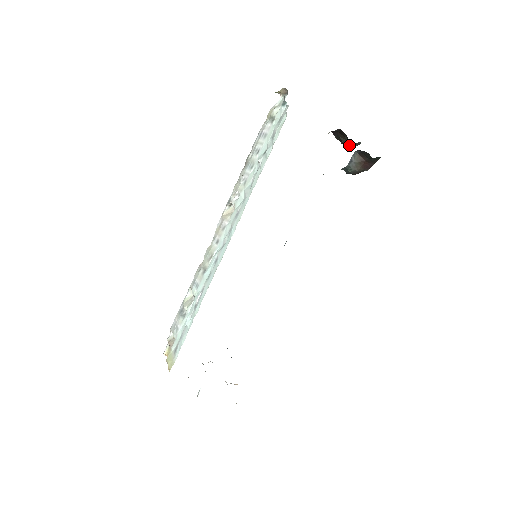
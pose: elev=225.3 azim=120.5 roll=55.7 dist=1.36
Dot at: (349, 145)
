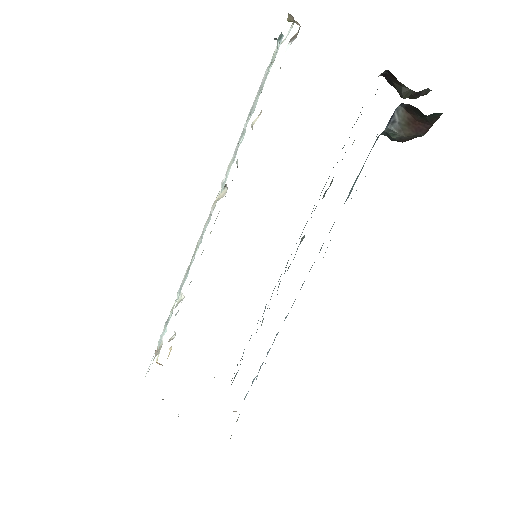
Dot at: (408, 94)
